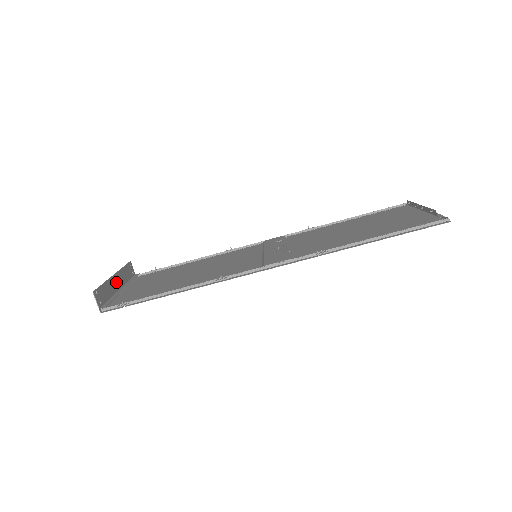
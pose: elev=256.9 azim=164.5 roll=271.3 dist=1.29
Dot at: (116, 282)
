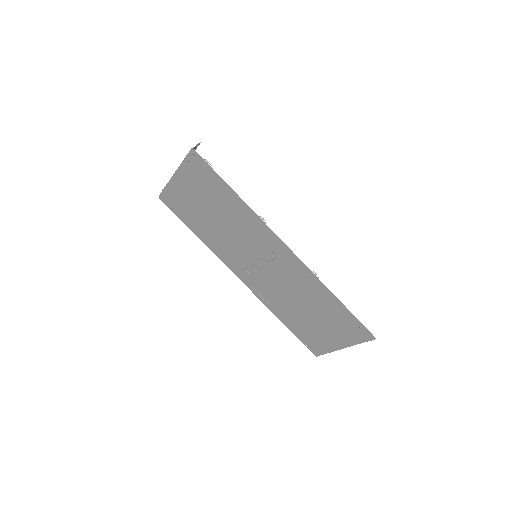
Dot at: occluded
